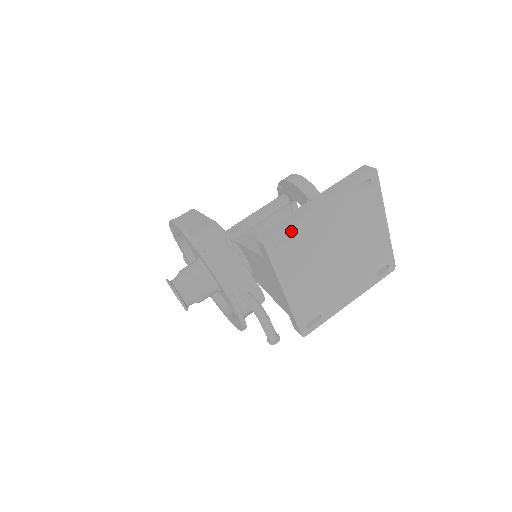
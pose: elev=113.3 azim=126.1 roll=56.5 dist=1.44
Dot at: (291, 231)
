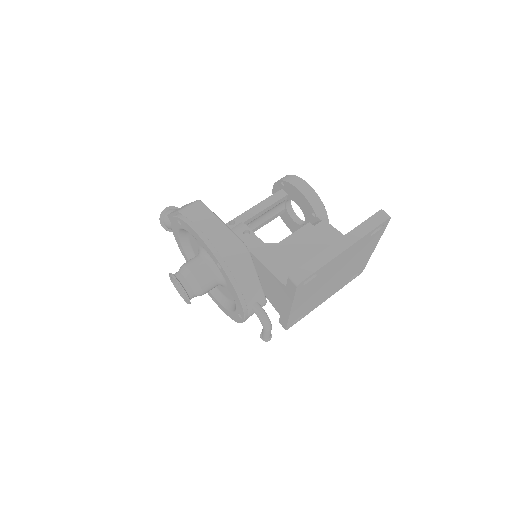
Dot at: (318, 272)
